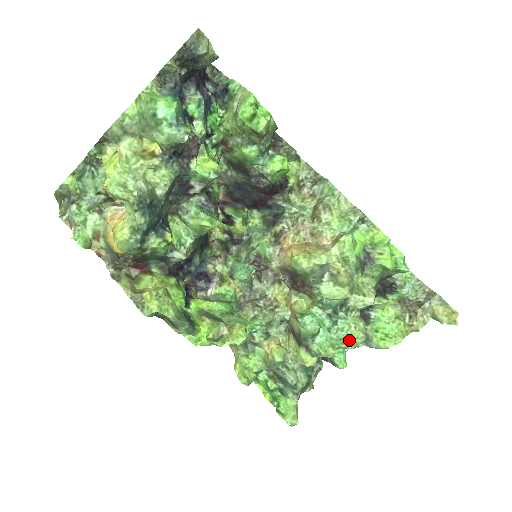
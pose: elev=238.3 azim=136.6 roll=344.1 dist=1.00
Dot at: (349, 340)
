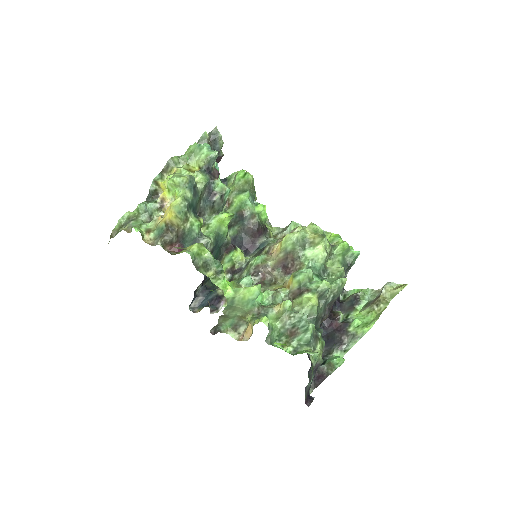
Dot at: (336, 280)
